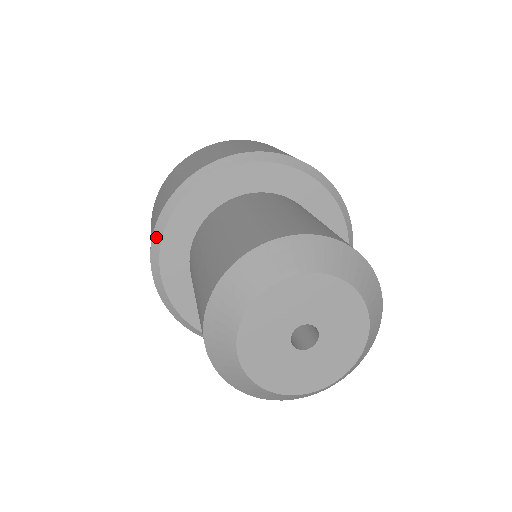
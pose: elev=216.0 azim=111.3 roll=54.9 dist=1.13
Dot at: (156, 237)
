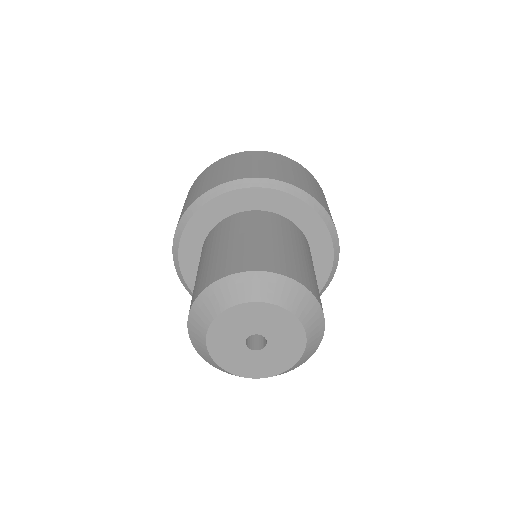
Dot at: (175, 260)
